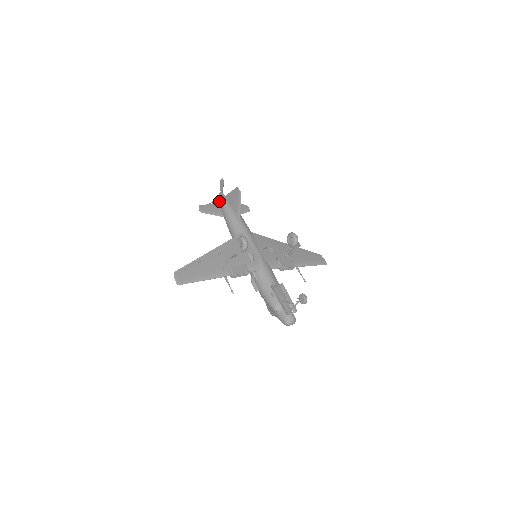
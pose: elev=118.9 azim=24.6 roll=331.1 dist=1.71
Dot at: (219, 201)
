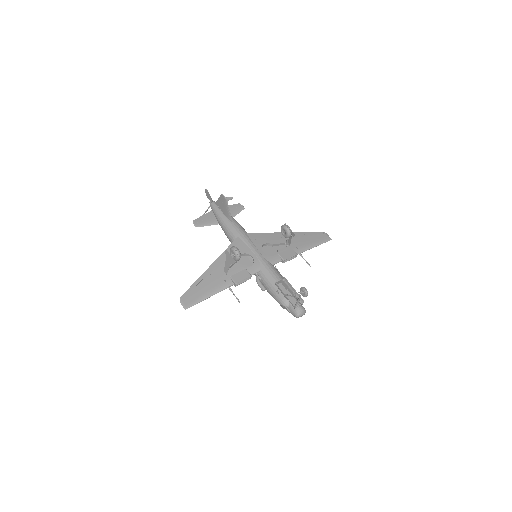
Dot at: occluded
